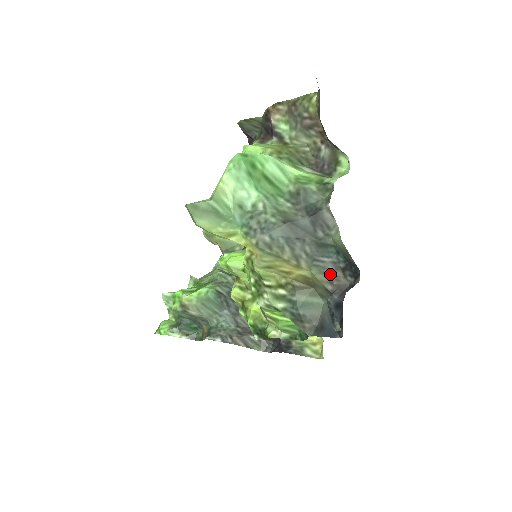
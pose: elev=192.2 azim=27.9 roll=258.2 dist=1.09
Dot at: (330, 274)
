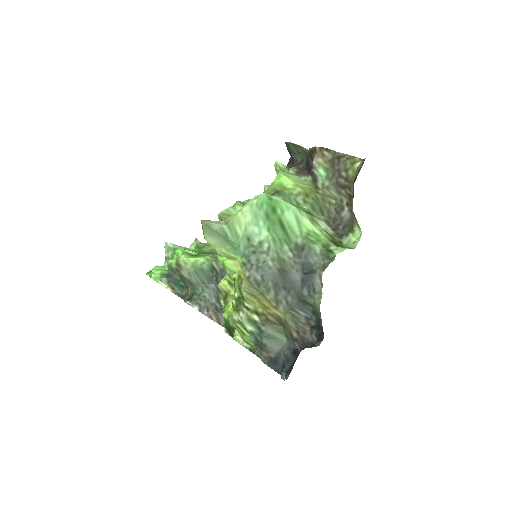
Dot at: (300, 325)
